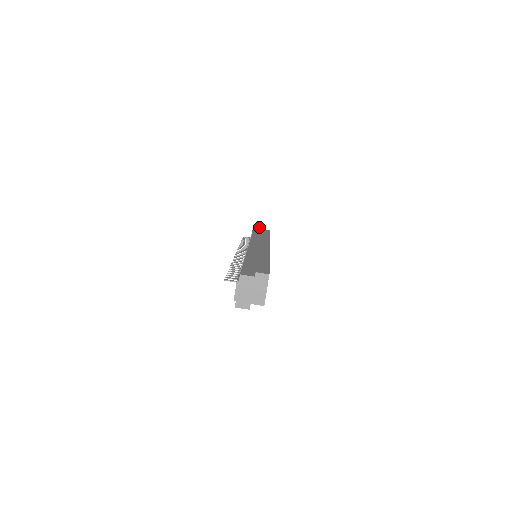
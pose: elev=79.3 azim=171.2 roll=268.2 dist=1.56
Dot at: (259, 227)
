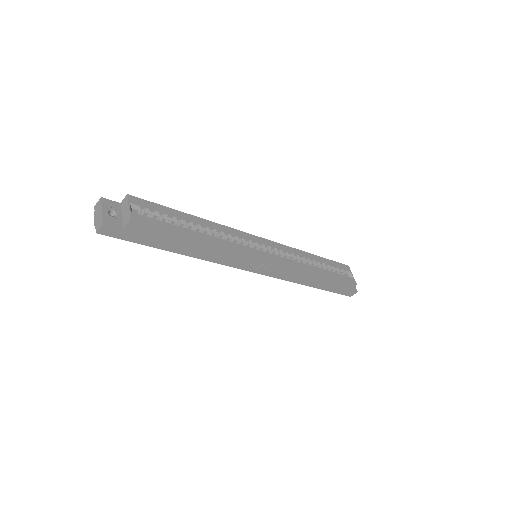
Dot at: occluded
